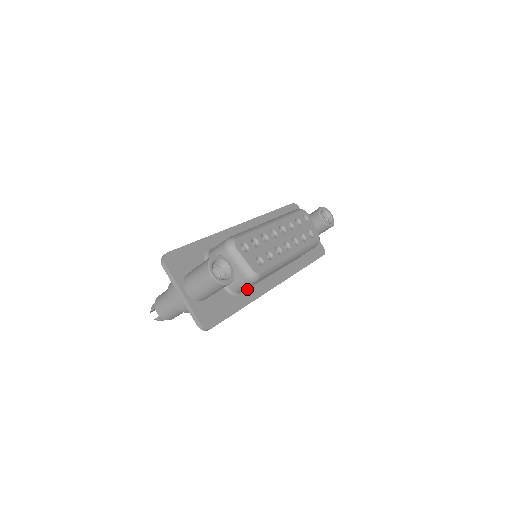
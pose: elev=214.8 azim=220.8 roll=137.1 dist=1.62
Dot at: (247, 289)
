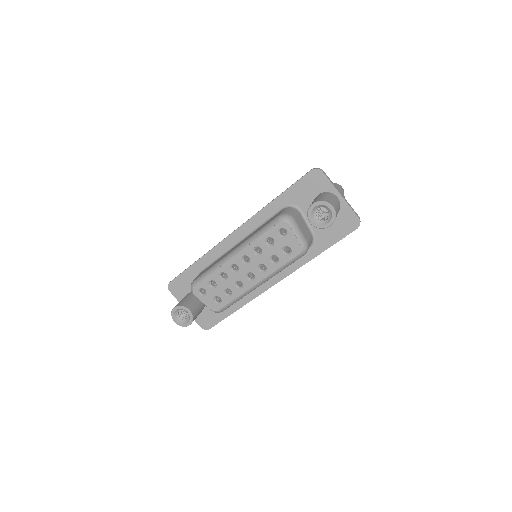
Dot at: occluded
